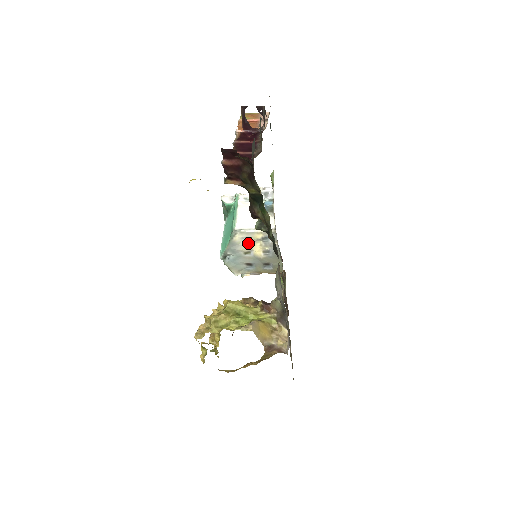
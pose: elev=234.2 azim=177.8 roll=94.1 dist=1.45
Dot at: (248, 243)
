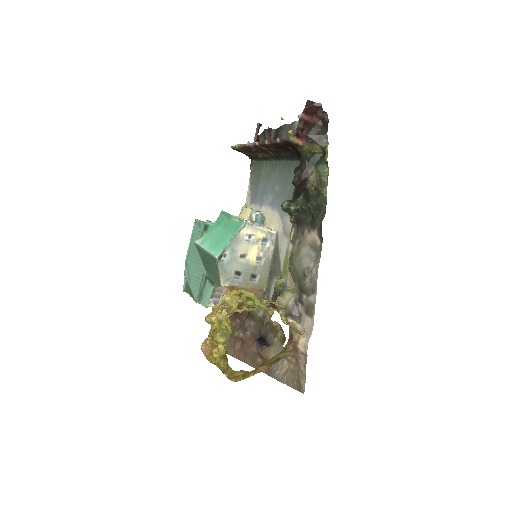
Dot at: (248, 243)
